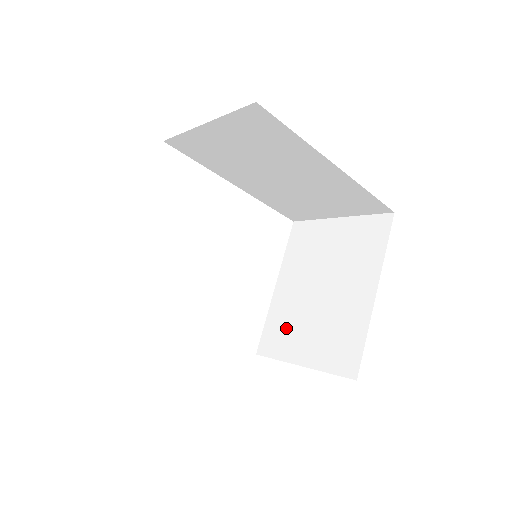
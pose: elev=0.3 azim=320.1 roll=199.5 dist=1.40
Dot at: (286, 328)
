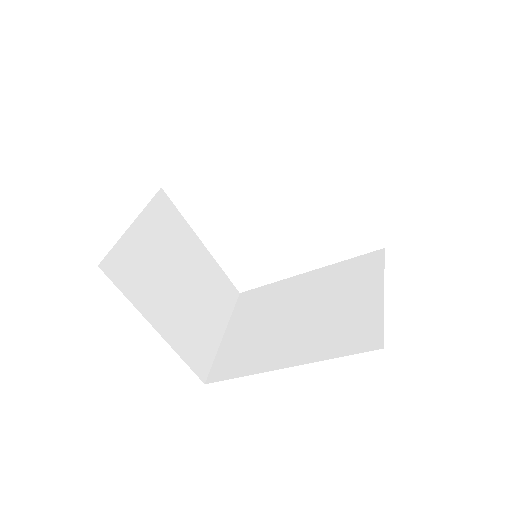
Dot at: occluded
